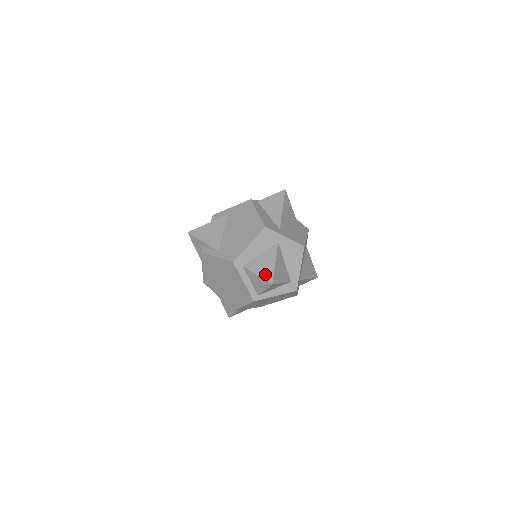
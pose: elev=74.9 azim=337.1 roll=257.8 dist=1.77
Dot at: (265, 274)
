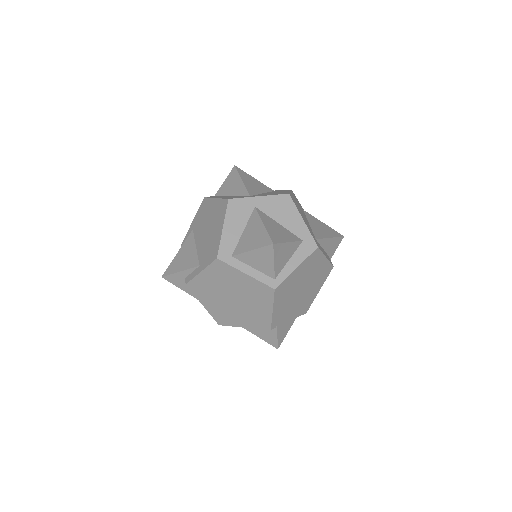
Dot at: (259, 242)
